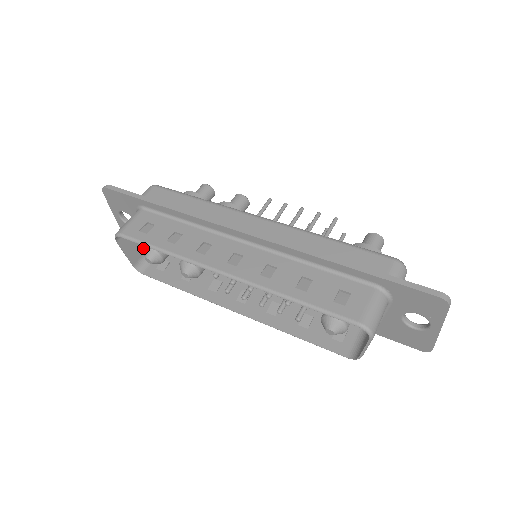
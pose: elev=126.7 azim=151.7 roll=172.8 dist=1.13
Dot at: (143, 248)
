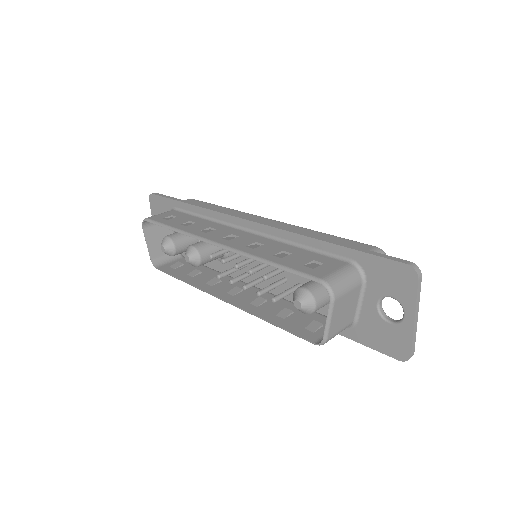
Dot at: occluded
